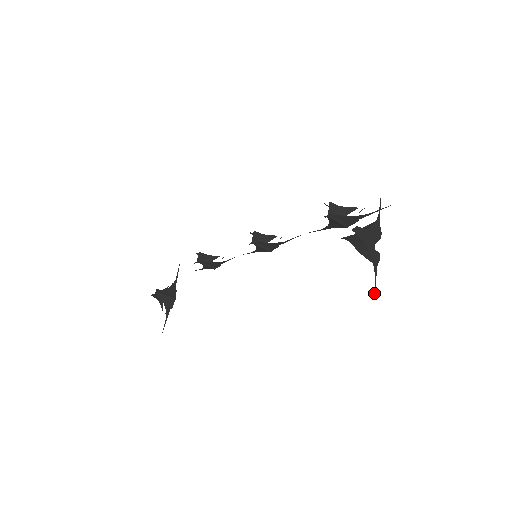
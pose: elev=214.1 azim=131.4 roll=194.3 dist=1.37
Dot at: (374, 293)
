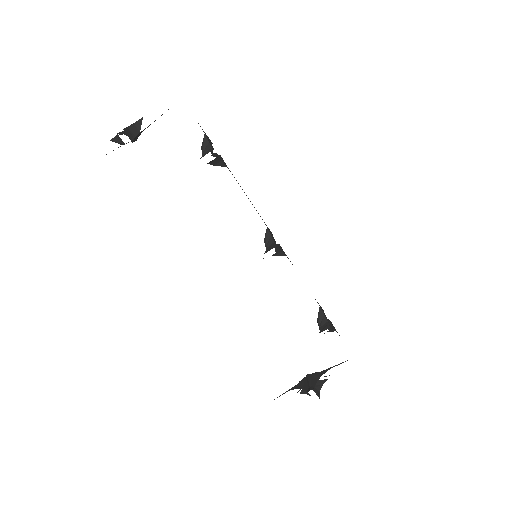
Dot at: occluded
